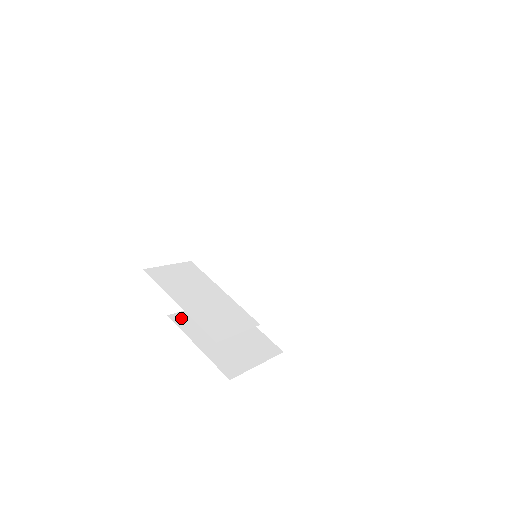
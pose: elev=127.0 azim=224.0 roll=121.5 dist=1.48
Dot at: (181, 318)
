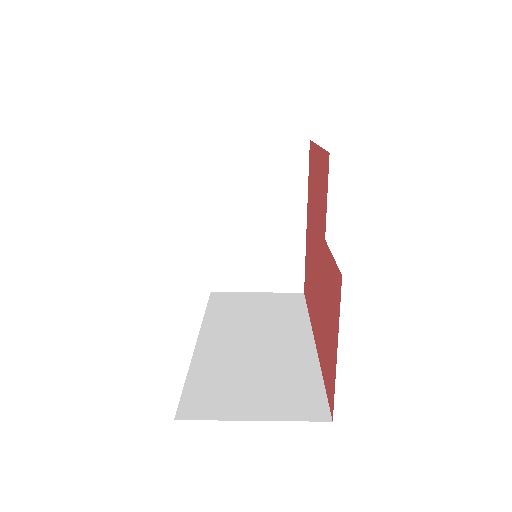
Dot at: occluded
